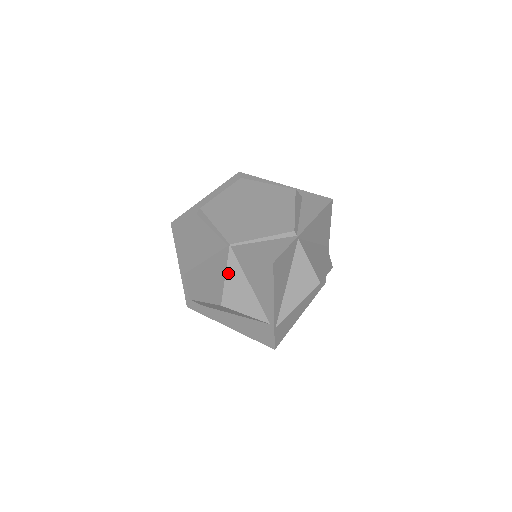
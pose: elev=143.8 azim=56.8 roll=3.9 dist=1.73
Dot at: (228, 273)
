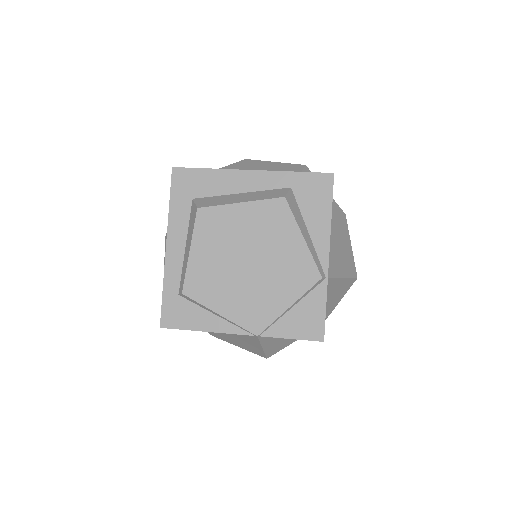
Dot at: (264, 346)
